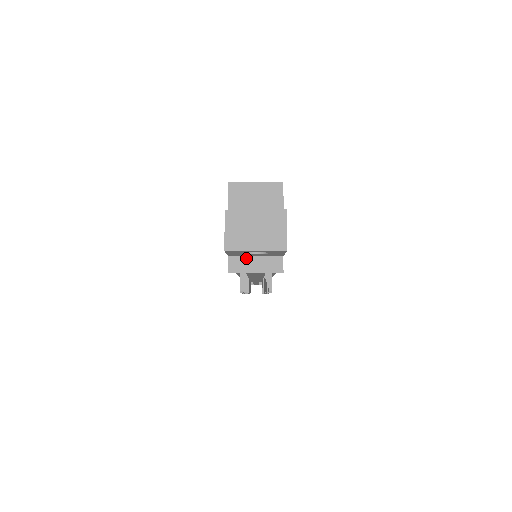
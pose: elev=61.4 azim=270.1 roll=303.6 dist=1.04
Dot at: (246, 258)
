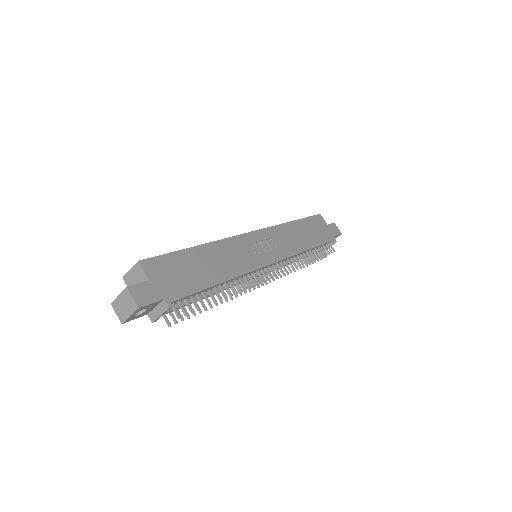
Dot at: (153, 310)
